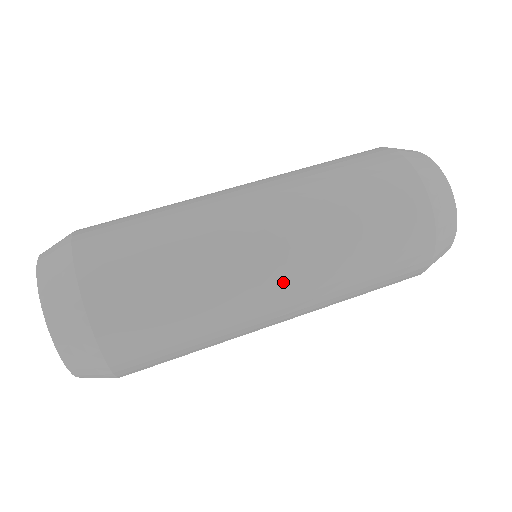
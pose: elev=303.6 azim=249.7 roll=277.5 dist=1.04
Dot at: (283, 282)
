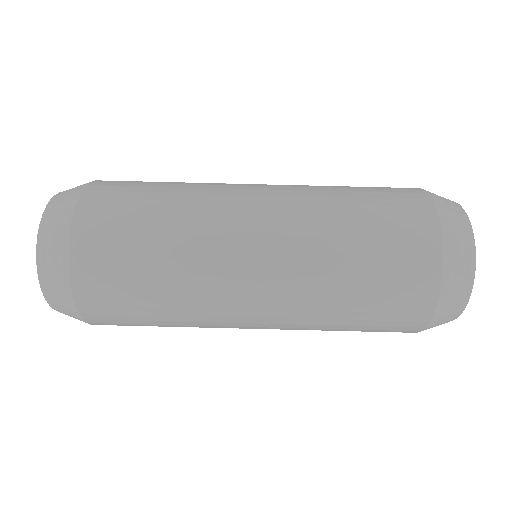
Dot at: occluded
